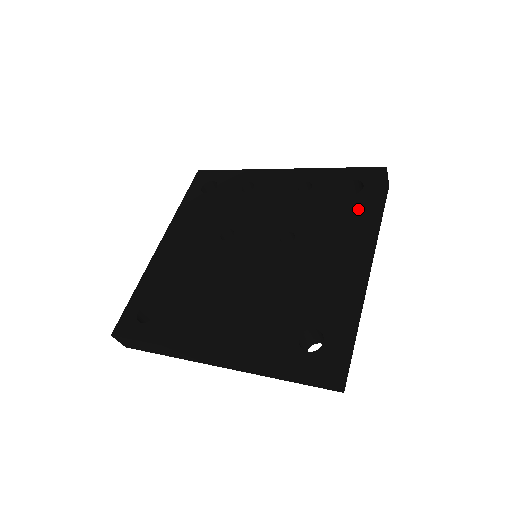
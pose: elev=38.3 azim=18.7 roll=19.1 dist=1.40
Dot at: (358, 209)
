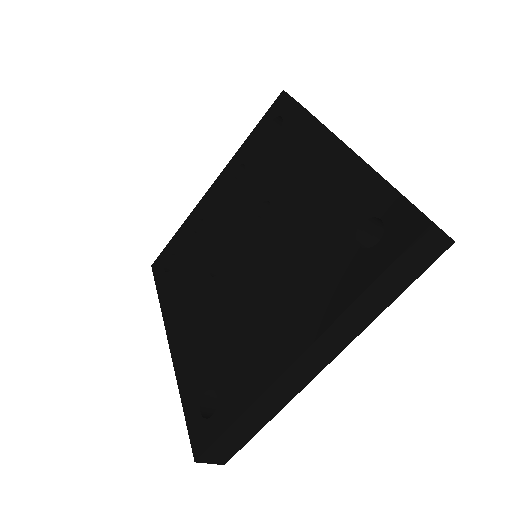
Dot at: (294, 129)
